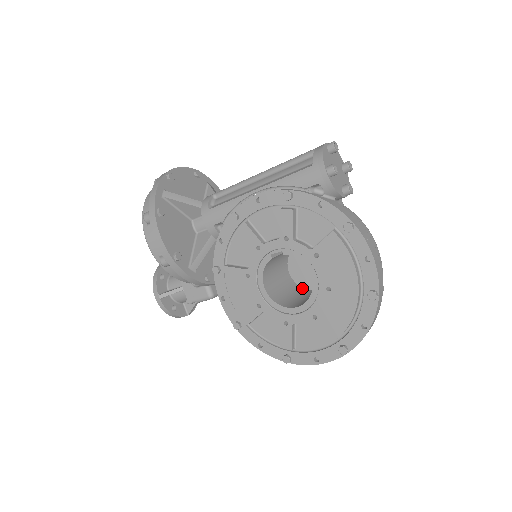
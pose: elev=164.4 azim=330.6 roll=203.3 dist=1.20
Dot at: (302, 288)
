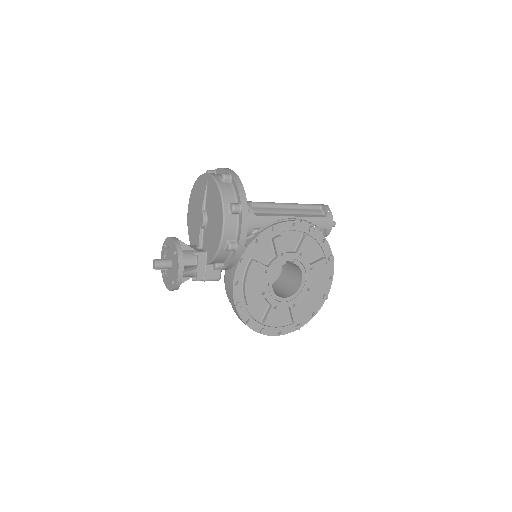
Dot at: occluded
